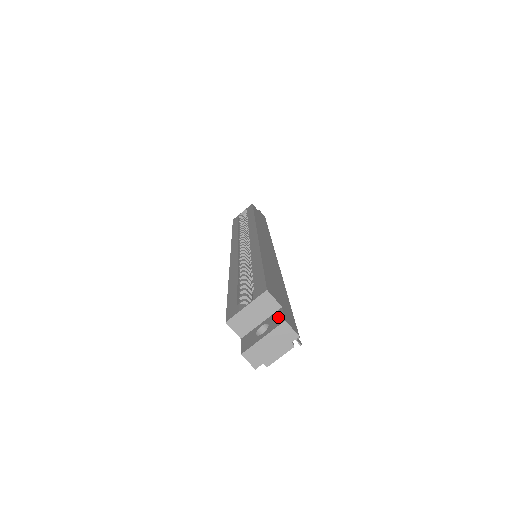
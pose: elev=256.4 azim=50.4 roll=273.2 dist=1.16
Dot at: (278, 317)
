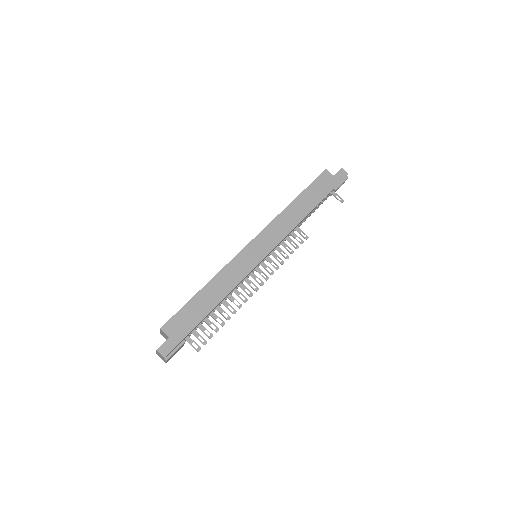
Dot at: (162, 344)
